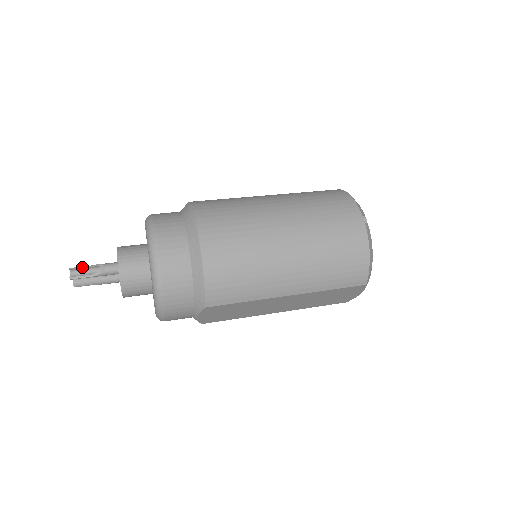
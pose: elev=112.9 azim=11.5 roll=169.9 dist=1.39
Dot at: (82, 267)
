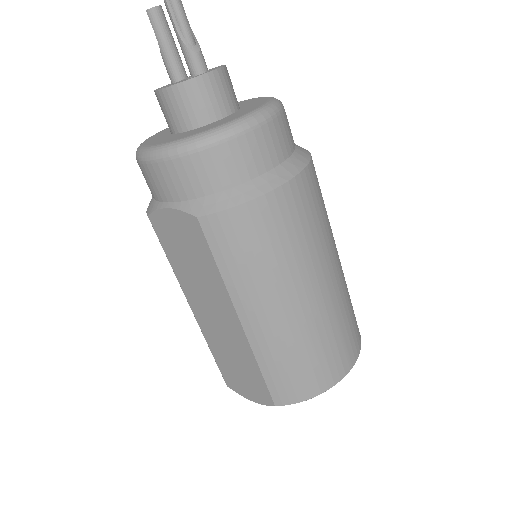
Dot at: occluded
